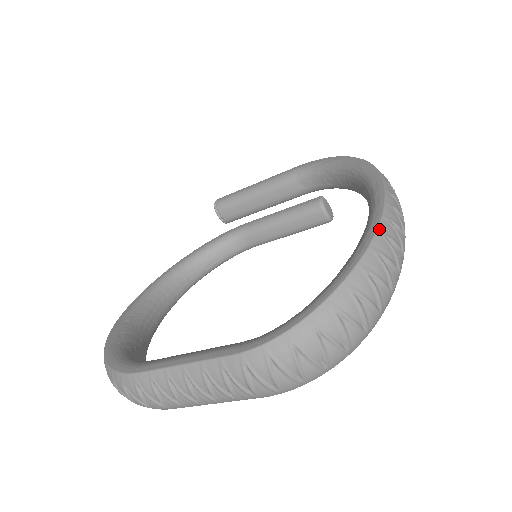
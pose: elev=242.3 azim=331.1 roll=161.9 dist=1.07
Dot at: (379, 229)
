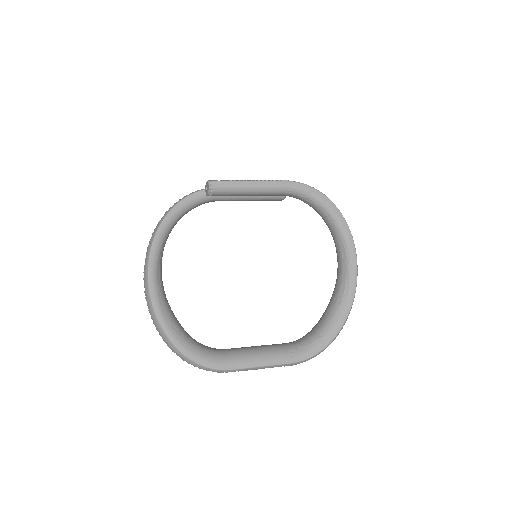
Dot at: occluded
